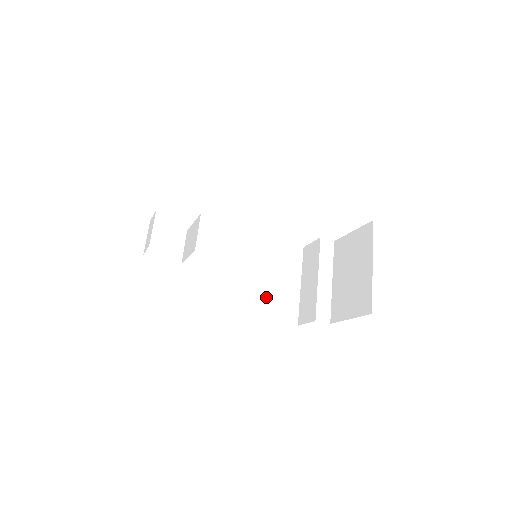
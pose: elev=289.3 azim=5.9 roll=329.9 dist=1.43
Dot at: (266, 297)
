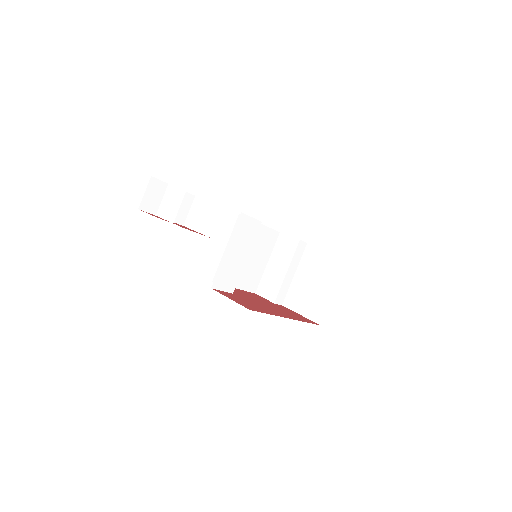
Dot at: (242, 271)
